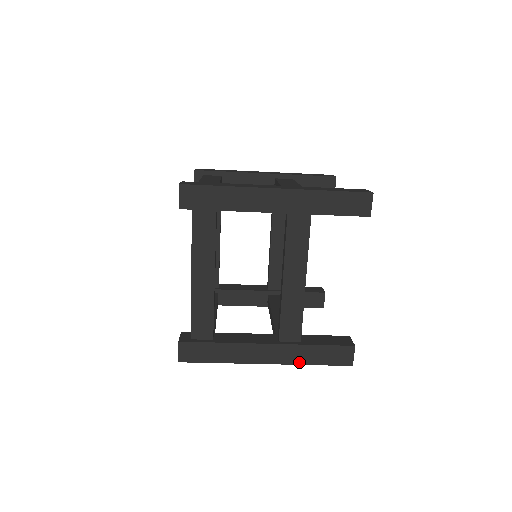
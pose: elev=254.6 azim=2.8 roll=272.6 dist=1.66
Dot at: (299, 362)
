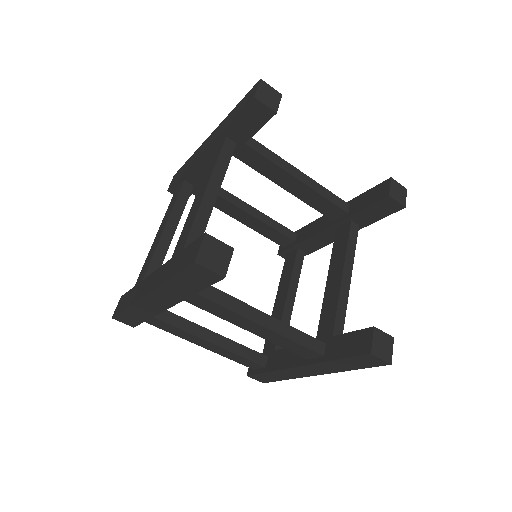
Dot at: (339, 370)
